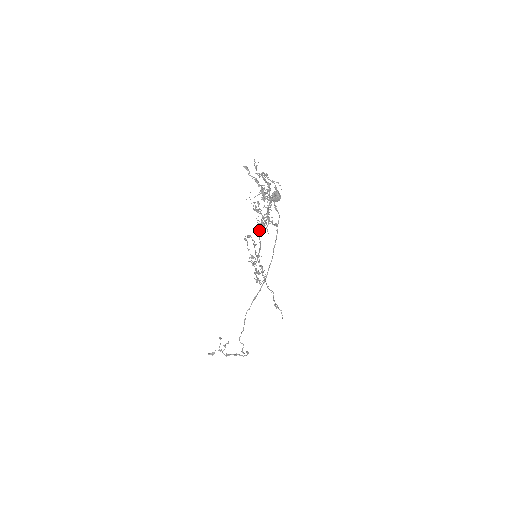
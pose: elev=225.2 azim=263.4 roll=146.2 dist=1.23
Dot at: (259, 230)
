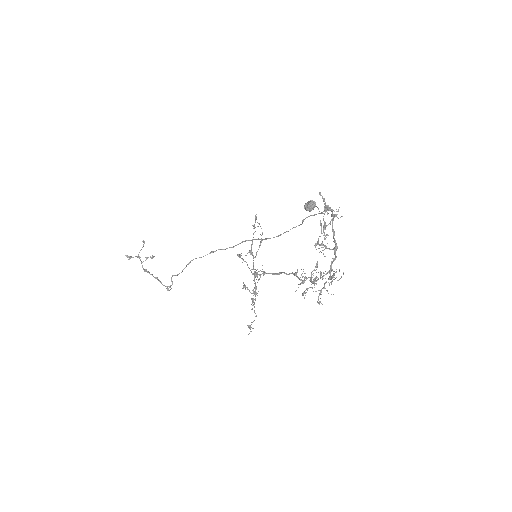
Dot at: (292, 273)
